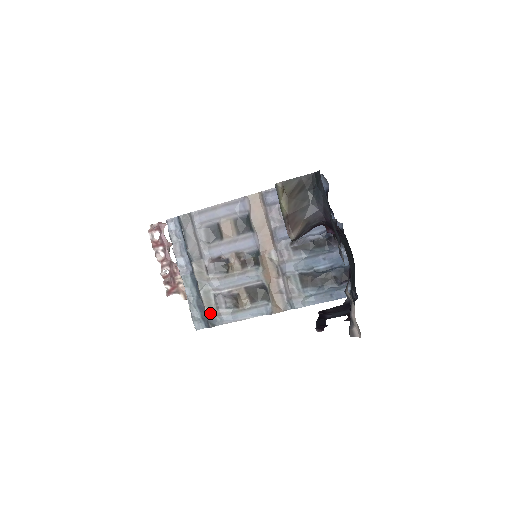
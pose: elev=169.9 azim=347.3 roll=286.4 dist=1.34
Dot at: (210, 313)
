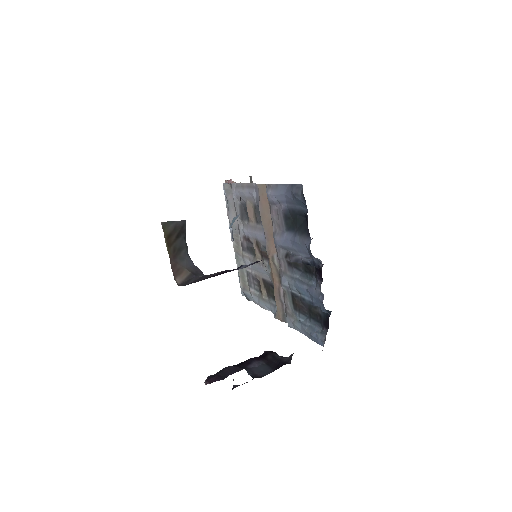
Dot at: (244, 287)
